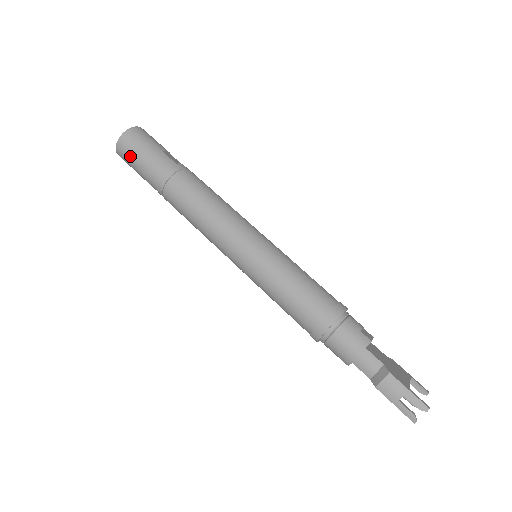
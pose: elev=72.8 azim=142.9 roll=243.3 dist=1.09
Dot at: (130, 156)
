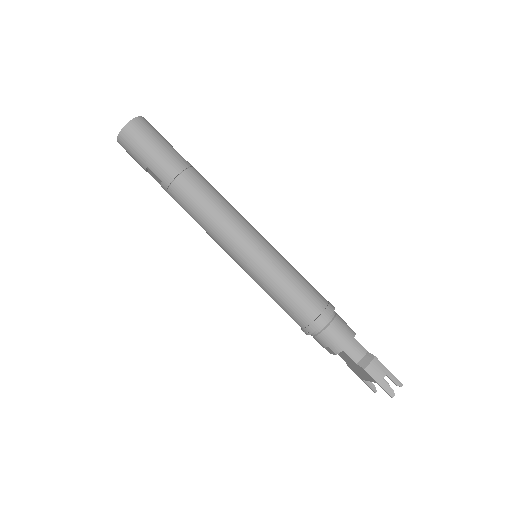
Dot at: (139, 142)
